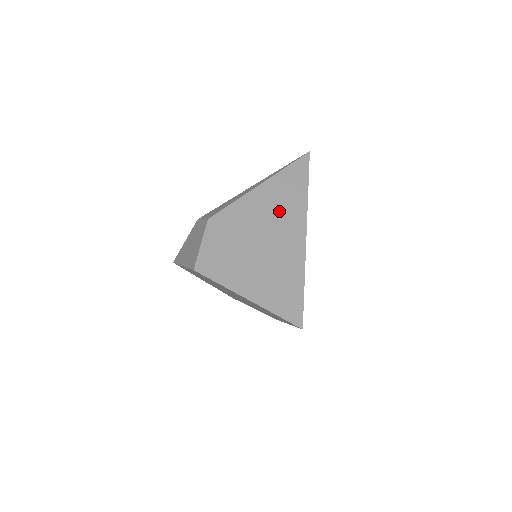
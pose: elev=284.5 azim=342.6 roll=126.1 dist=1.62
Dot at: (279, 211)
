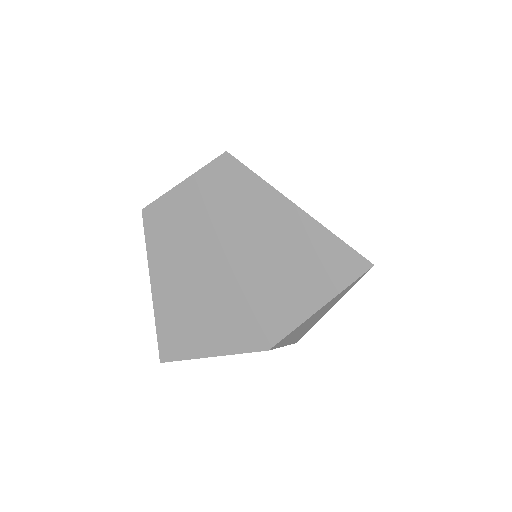
Dot at: occluded
